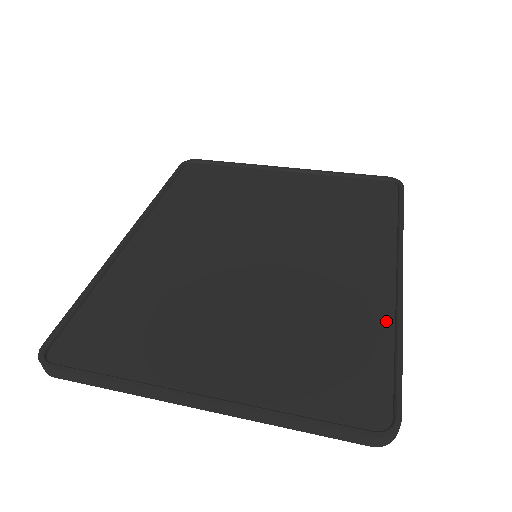
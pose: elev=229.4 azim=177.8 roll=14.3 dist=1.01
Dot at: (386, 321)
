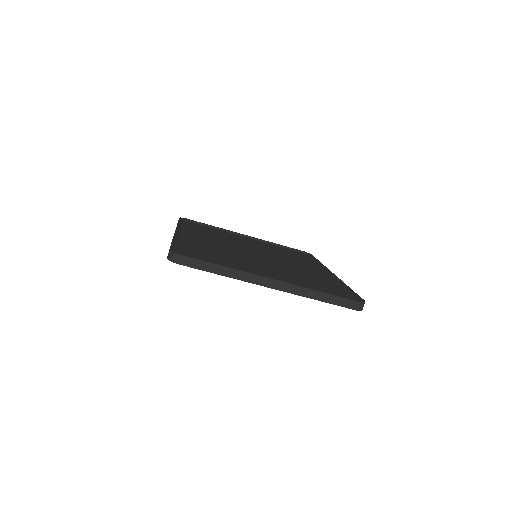
Dot at: (337, 283)
